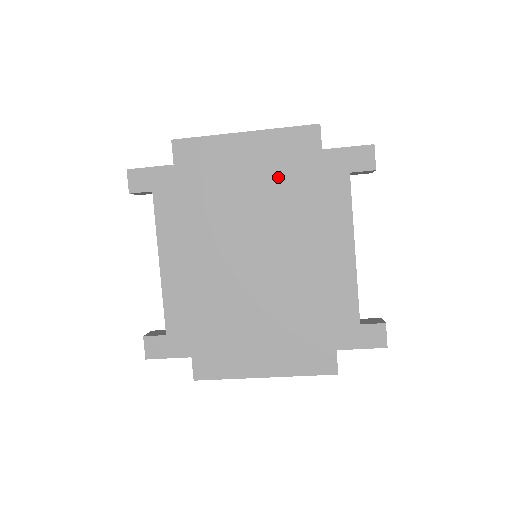
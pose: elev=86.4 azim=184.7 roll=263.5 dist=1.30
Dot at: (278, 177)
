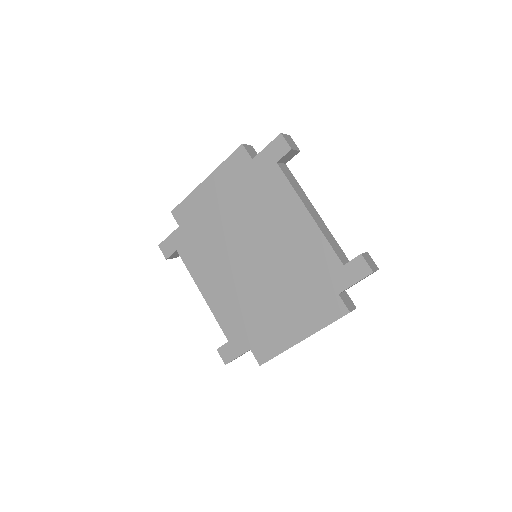
Dot at: (237, 195)
